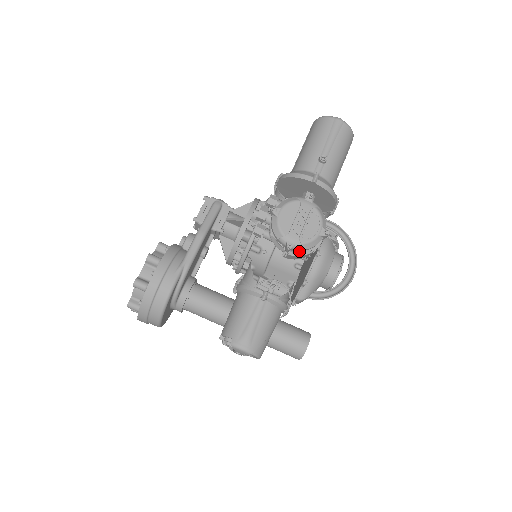
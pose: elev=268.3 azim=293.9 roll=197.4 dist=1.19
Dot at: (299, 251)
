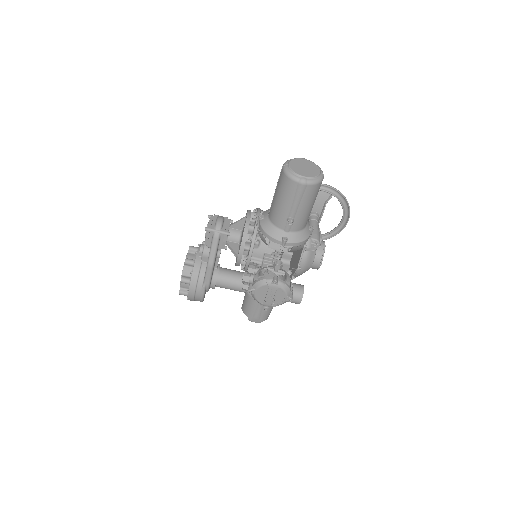
Dot at: occluded
